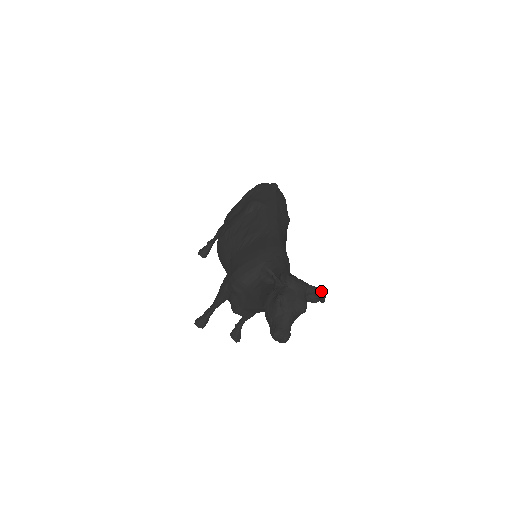
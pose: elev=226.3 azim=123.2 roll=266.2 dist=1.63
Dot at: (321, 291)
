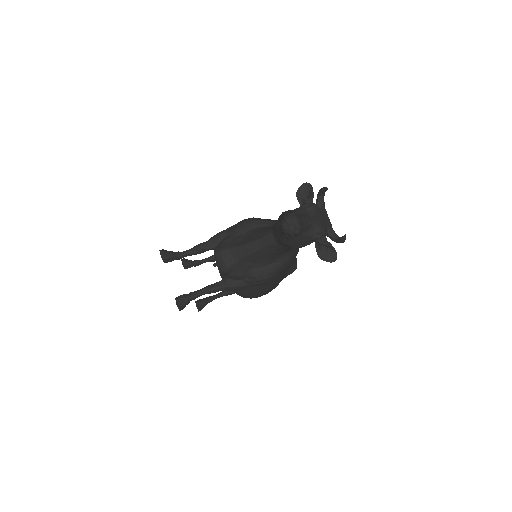
Dot at: occluded
